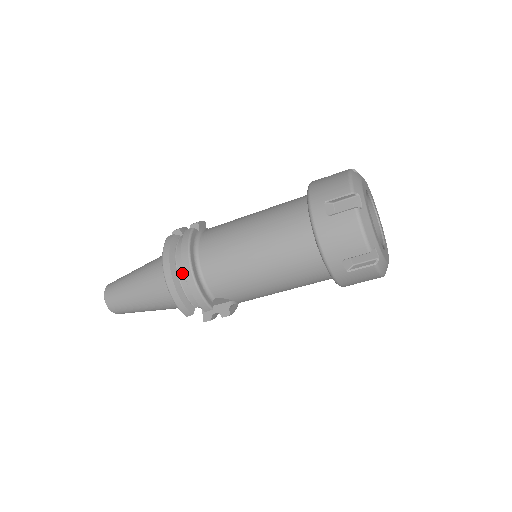
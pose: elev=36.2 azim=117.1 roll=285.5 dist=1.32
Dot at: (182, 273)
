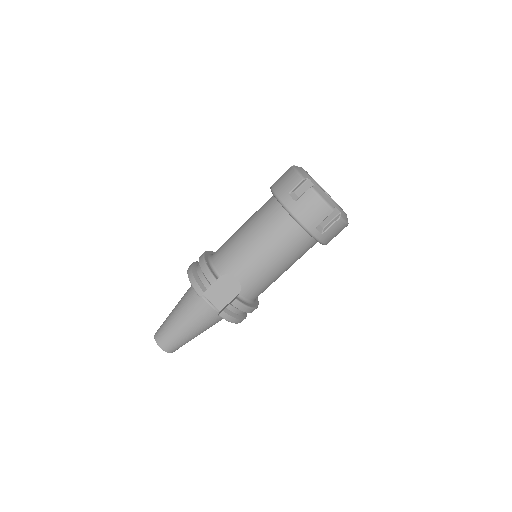
Dot at: (199, 266)
